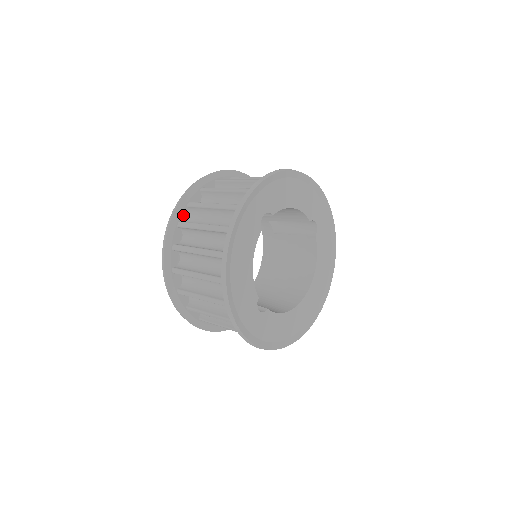
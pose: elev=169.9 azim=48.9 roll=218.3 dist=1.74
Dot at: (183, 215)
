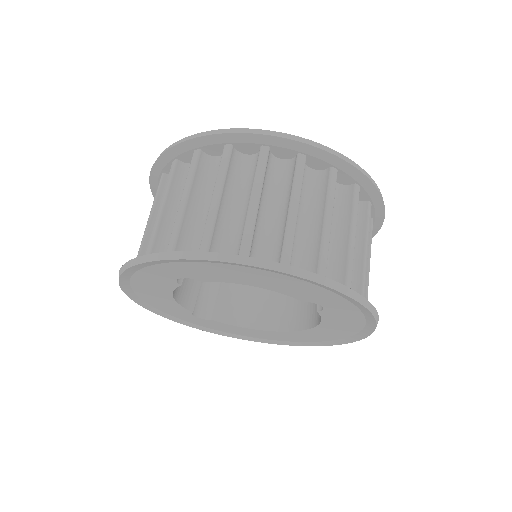
Dot at: (169, 168)
